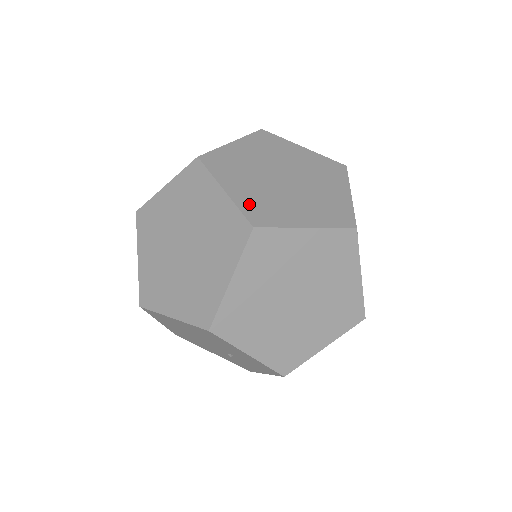
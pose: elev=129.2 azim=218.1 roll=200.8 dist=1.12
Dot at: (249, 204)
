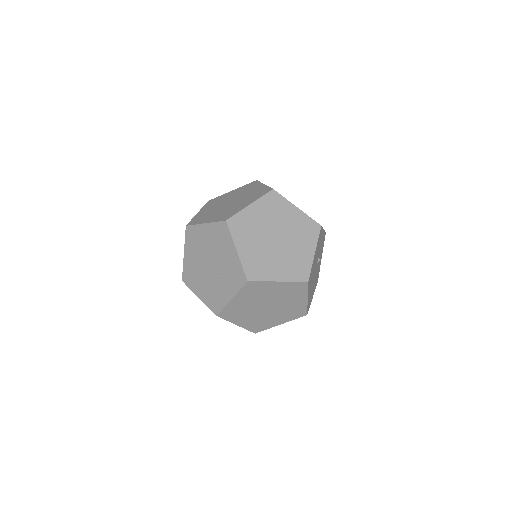
Dot at: occluded
